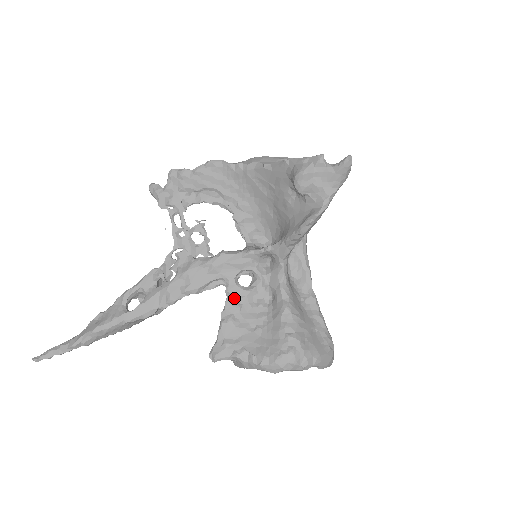
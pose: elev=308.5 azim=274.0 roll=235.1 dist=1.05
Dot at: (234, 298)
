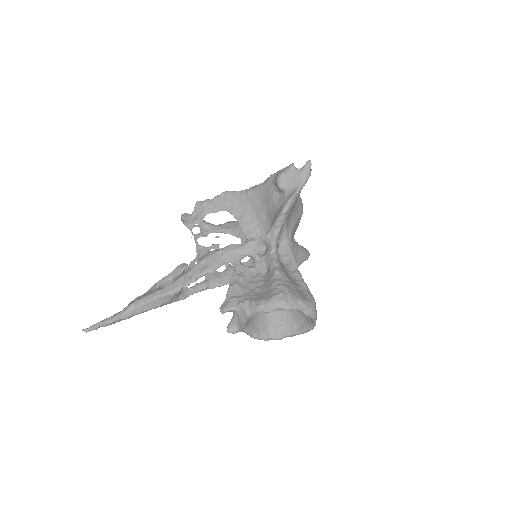
Dot at: (239, 273)
